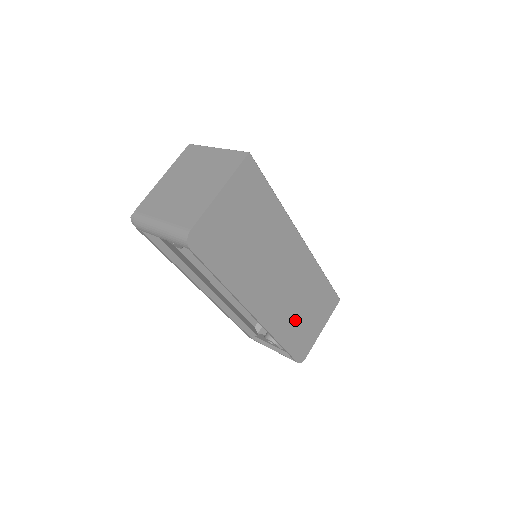
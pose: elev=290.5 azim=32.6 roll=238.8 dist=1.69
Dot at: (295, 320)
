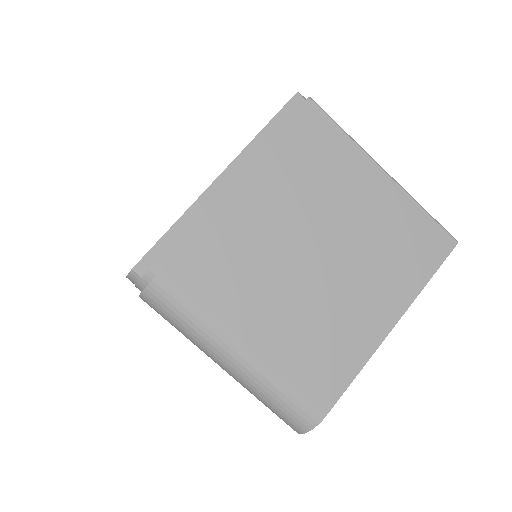
Dot at: occluded
